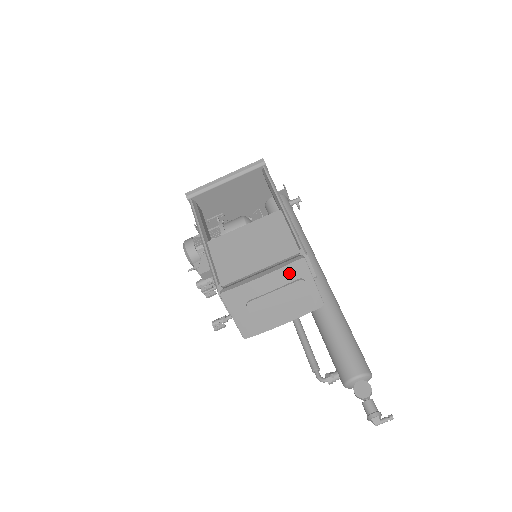
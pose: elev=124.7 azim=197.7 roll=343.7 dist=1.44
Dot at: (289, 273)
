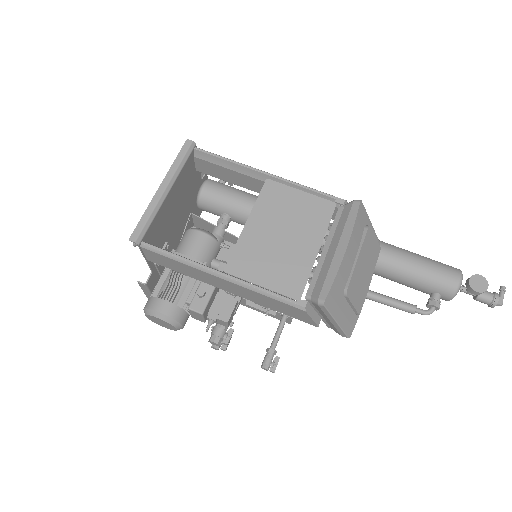
Dot at: (359, 227)
